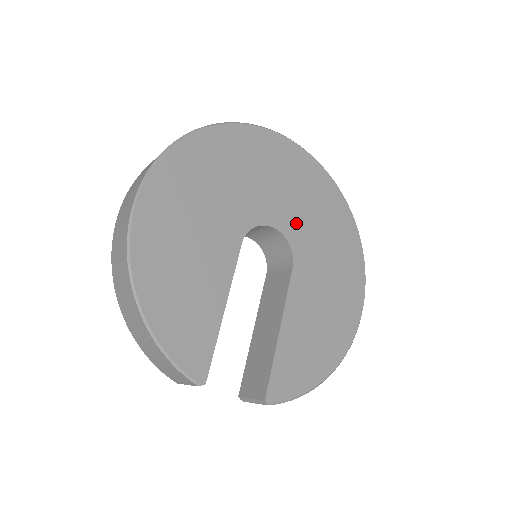
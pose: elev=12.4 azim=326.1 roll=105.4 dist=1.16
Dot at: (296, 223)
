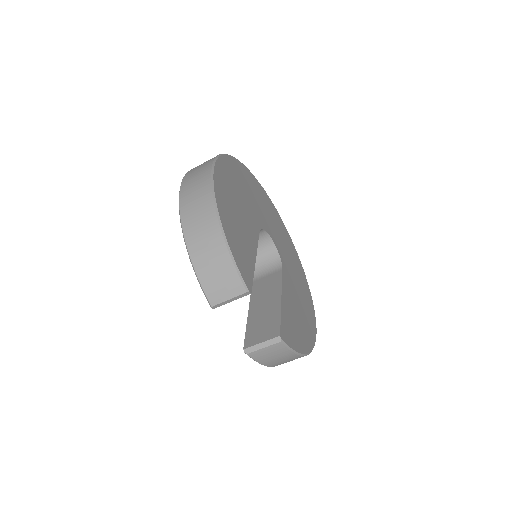
Dot at: (281, 247)
